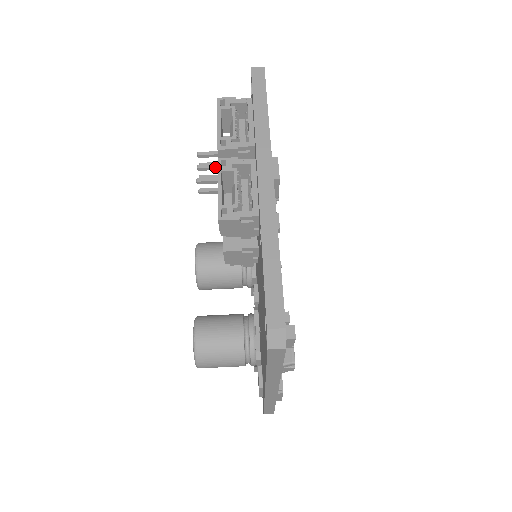
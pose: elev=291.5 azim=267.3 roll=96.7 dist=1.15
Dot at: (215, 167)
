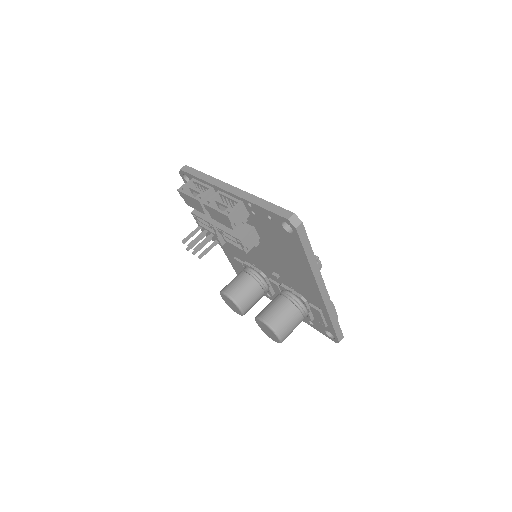
Dot at: (197, 238)
